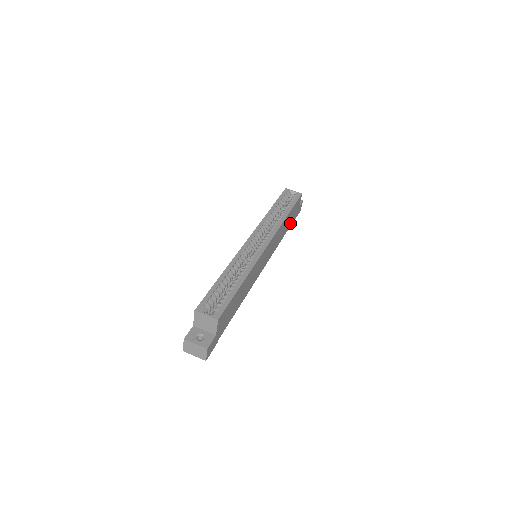
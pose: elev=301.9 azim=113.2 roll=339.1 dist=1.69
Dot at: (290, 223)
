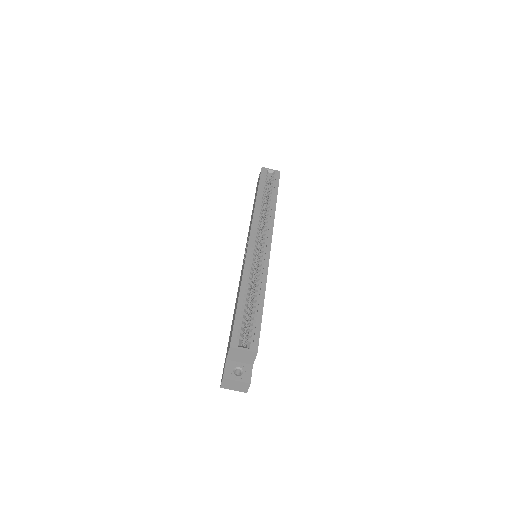
Dot at: occluded
